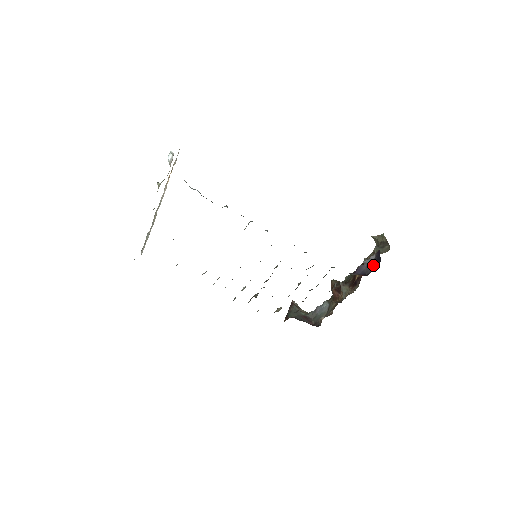
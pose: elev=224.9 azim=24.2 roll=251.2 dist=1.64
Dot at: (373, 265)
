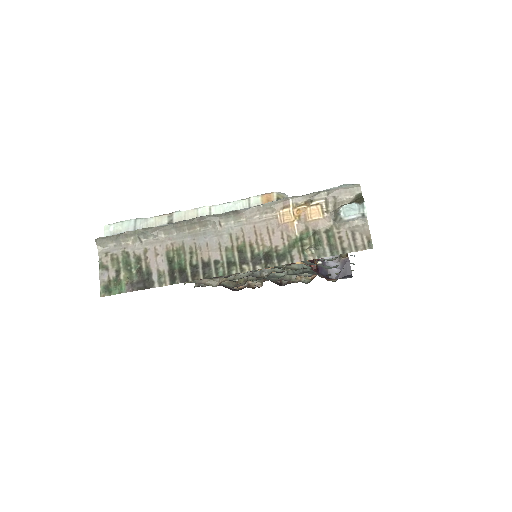
Dot at: (340, 272)
